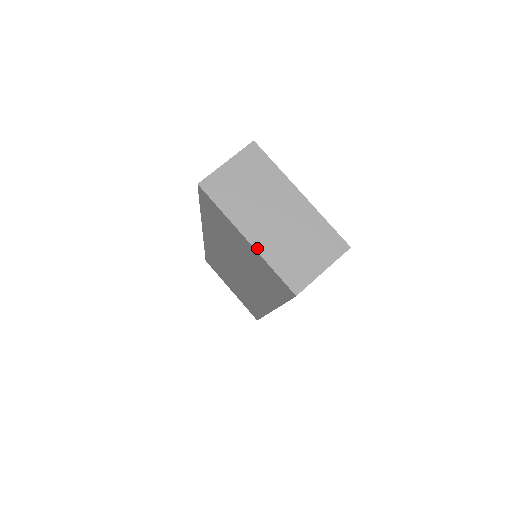
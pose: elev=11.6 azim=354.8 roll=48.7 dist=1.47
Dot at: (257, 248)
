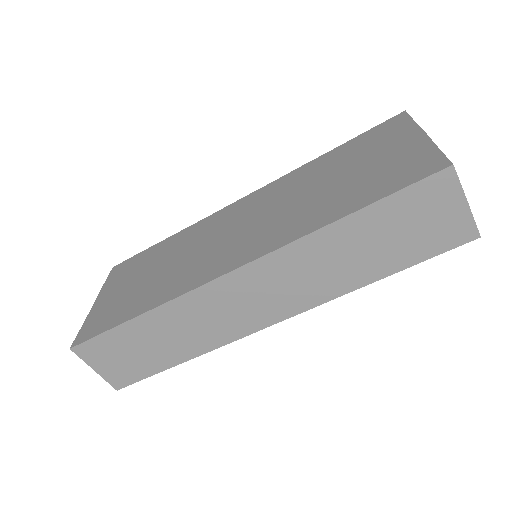
Dot at: (431, 141)
